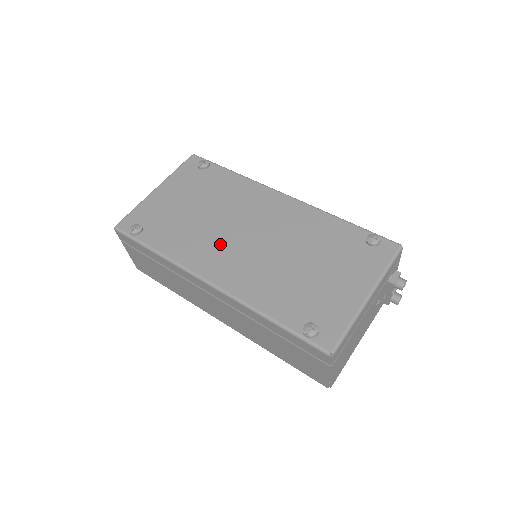
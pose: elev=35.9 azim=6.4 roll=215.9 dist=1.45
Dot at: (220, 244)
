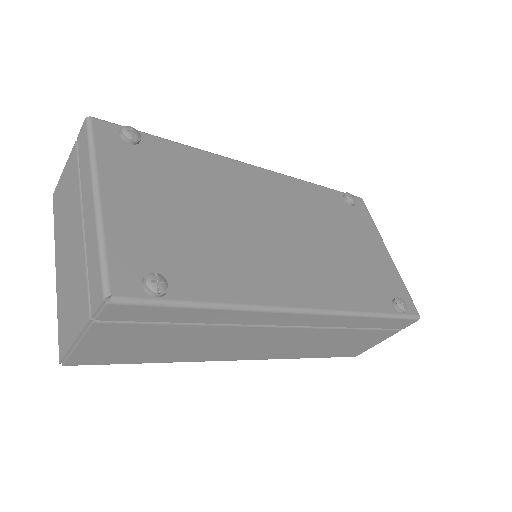
Dot at: (269, 255)
